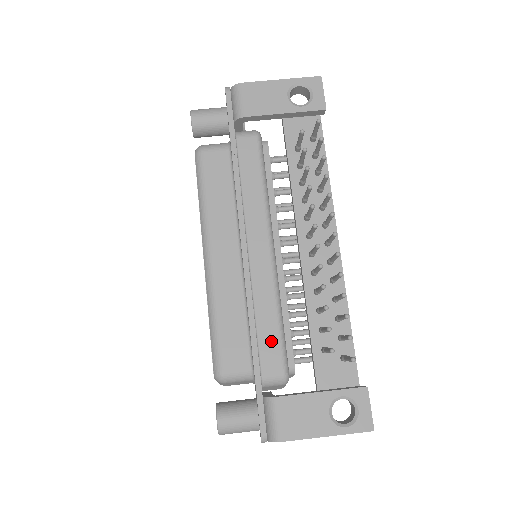
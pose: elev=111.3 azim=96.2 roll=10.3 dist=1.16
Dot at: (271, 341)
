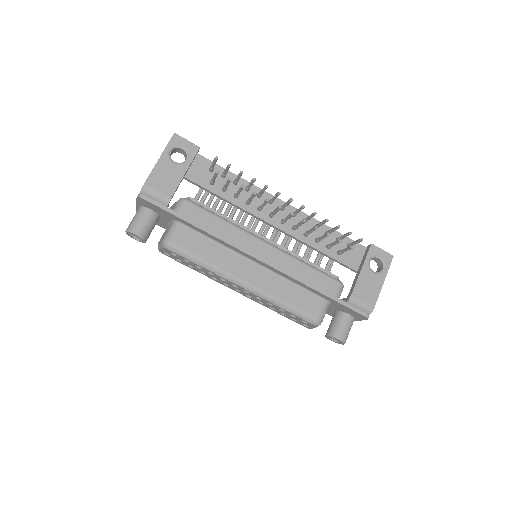
Dot at: (319, 279)
